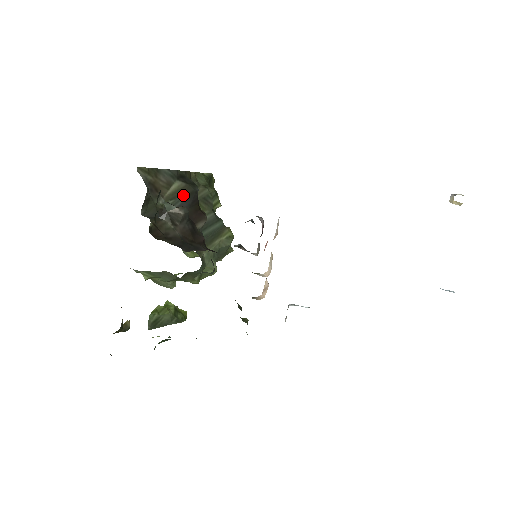
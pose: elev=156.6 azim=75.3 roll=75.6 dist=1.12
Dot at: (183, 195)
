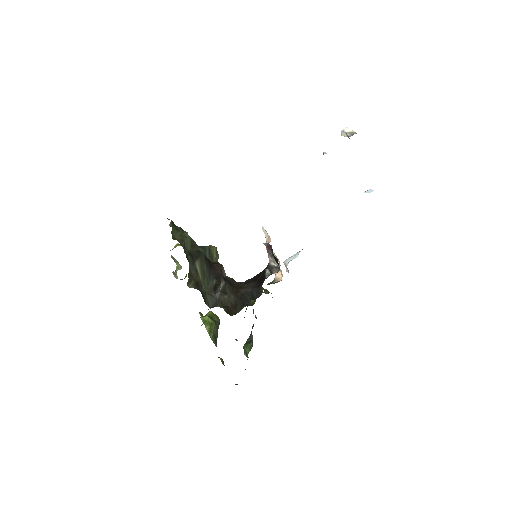
Dot at: (205, 267)
